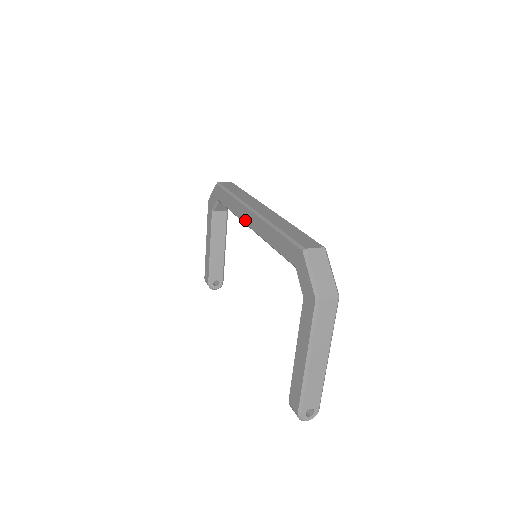
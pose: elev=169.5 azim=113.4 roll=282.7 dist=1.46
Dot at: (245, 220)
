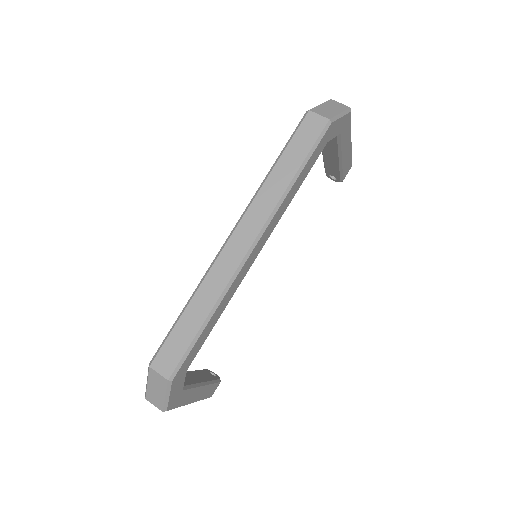
Dot at: occluded
